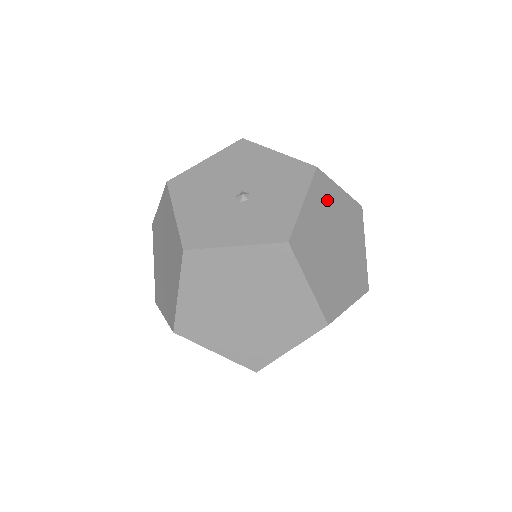
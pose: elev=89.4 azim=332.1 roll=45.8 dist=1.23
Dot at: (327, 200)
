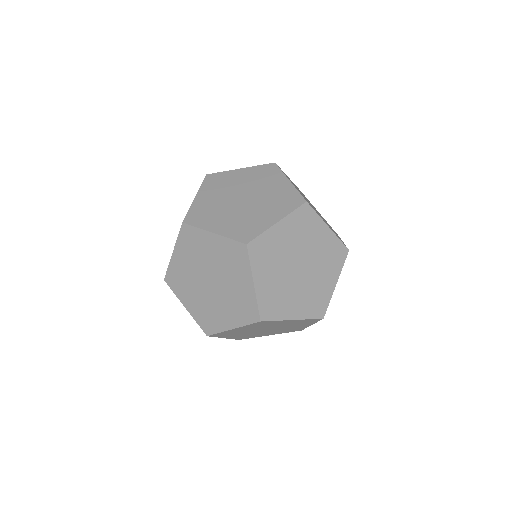
Dot at: (224, 183)
